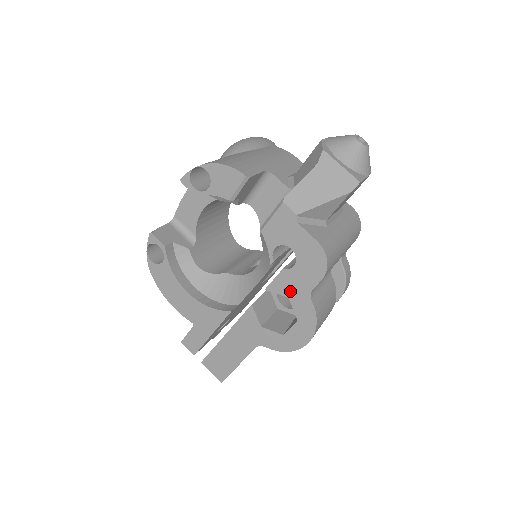
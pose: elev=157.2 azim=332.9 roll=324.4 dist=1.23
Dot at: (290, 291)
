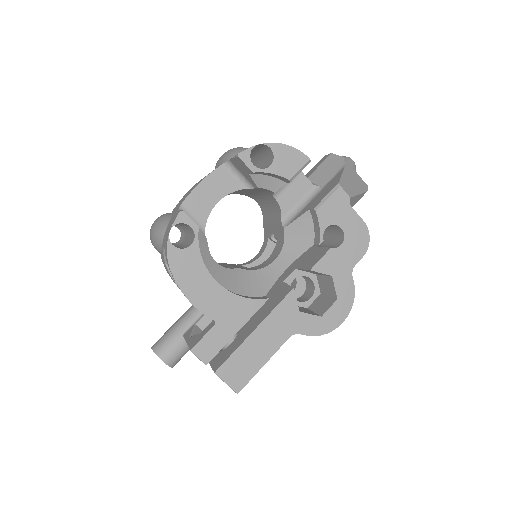
Dot at: (335, 269)
